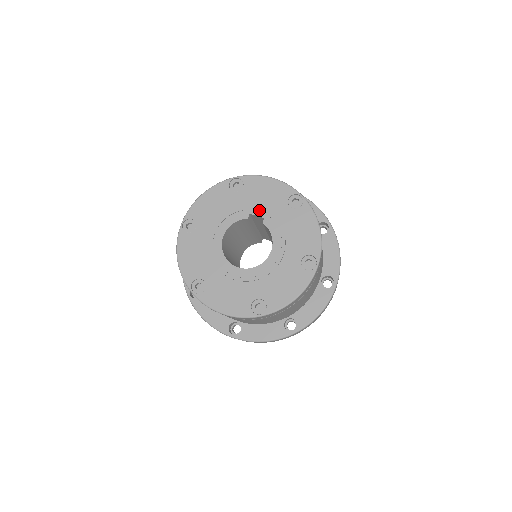
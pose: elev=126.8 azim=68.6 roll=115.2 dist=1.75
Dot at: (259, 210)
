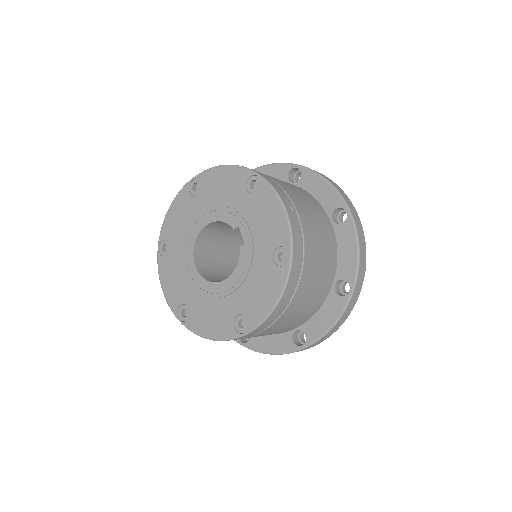
Dot at: (247, 231)
